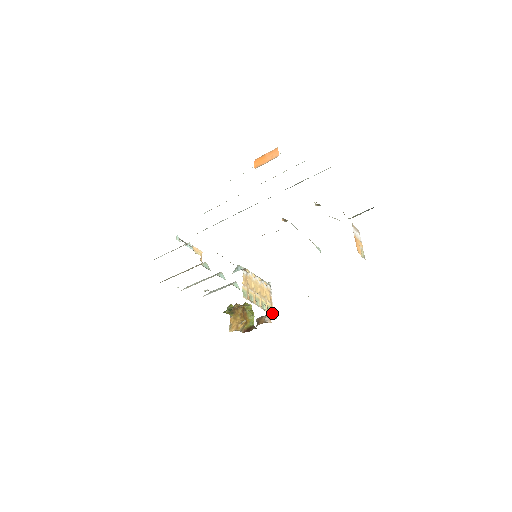
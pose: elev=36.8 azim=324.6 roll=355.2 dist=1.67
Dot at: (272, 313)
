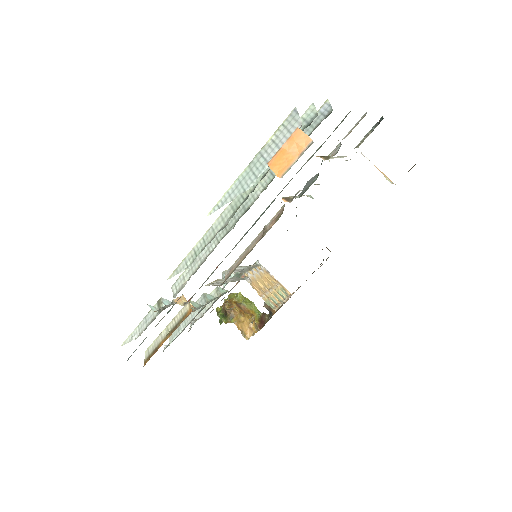
Dot at: (289, 293)
